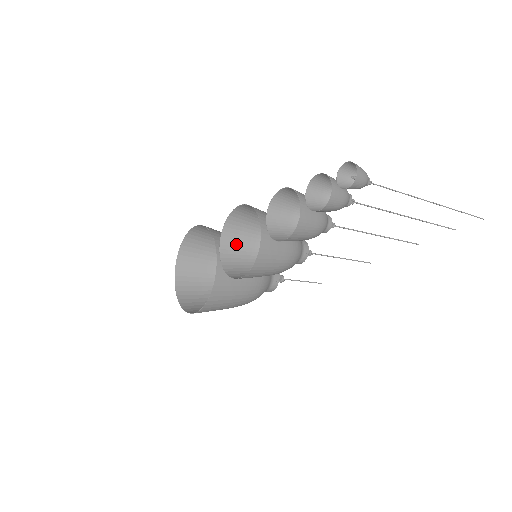
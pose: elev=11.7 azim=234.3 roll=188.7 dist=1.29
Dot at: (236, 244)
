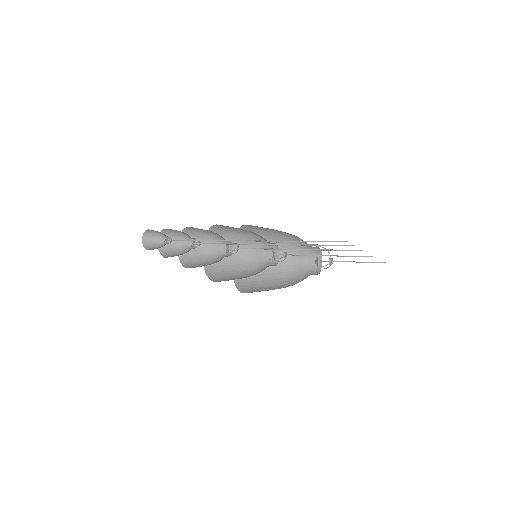
Dot at: occluded
